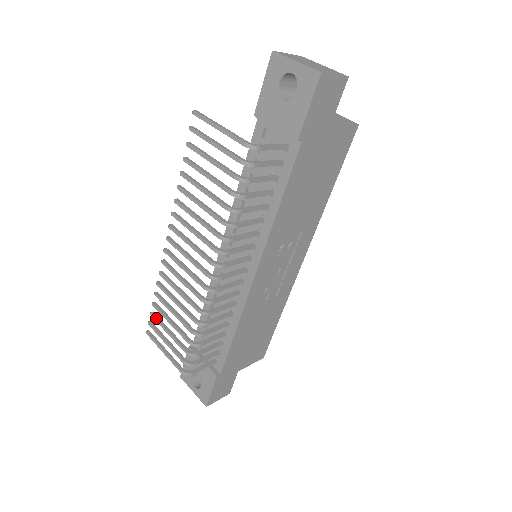
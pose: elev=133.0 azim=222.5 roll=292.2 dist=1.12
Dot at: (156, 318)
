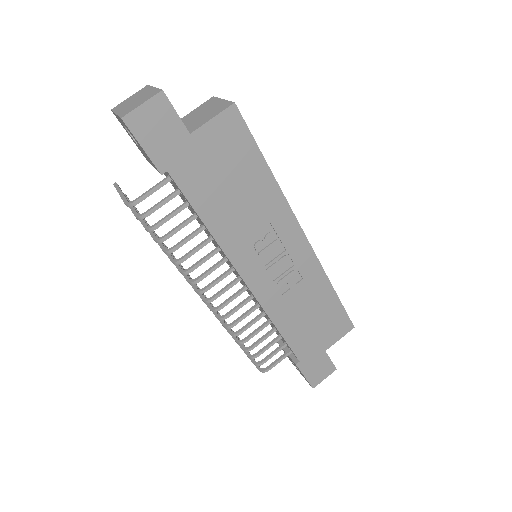
Dot at: occluded
